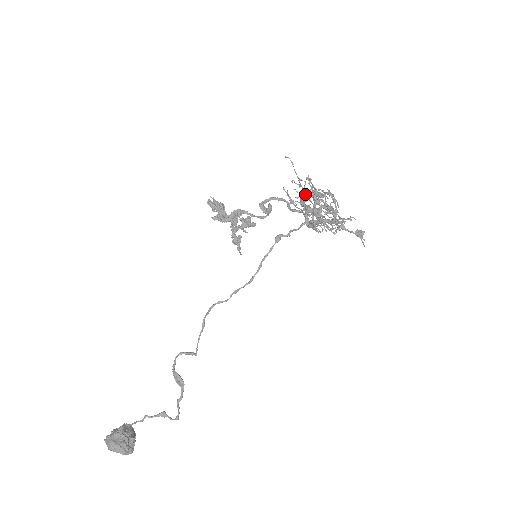
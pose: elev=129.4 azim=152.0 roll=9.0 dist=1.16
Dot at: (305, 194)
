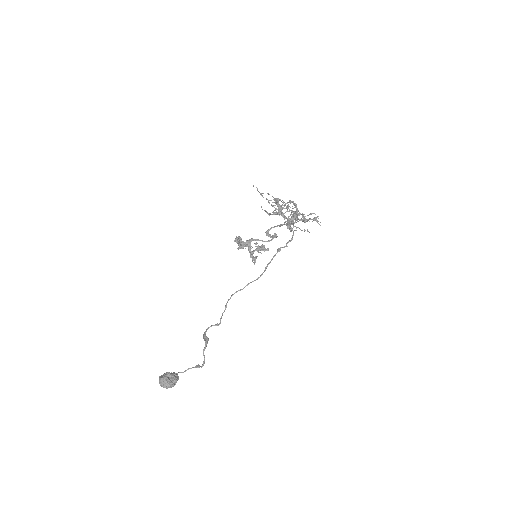
Dot at: (280, 210)
